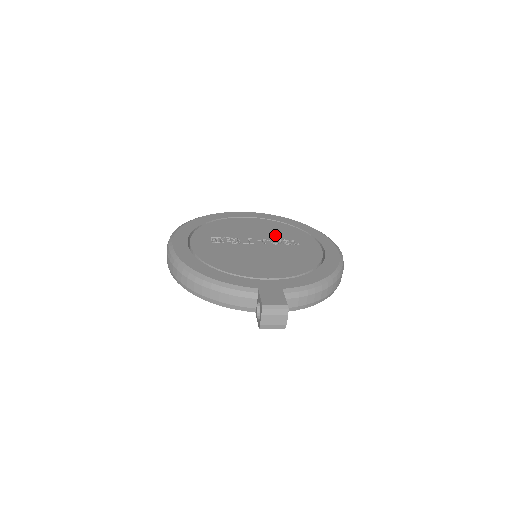
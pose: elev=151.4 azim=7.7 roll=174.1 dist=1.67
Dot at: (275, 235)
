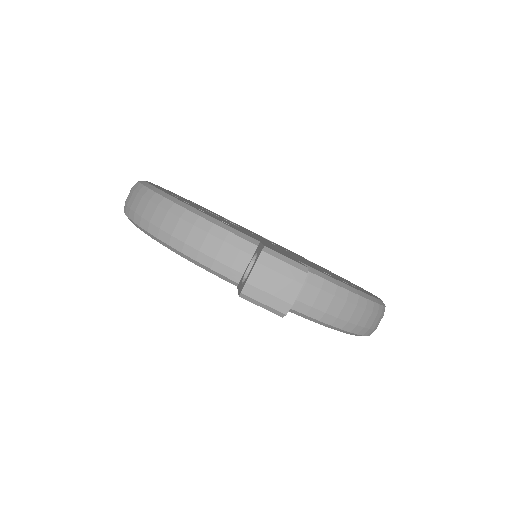
Dot at: occluded
